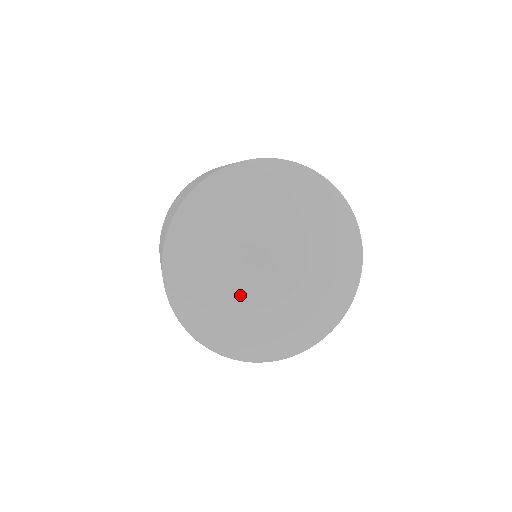
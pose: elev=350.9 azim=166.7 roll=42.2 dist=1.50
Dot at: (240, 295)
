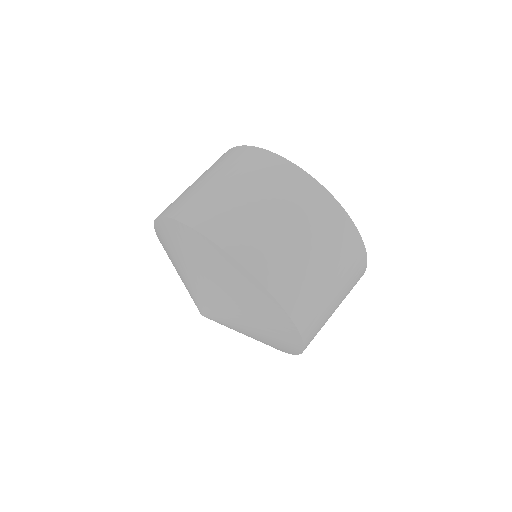
Dot at: occluded
